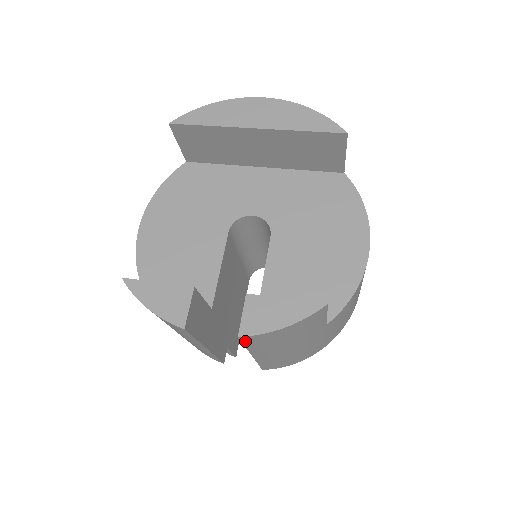
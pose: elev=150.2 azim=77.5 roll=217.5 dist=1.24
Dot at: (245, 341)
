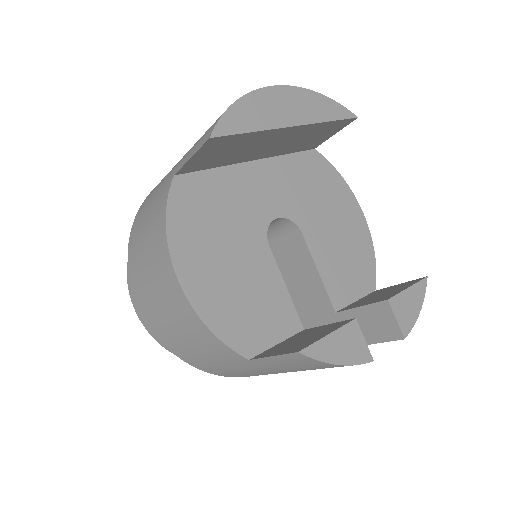
Dot at: (391, 339)
